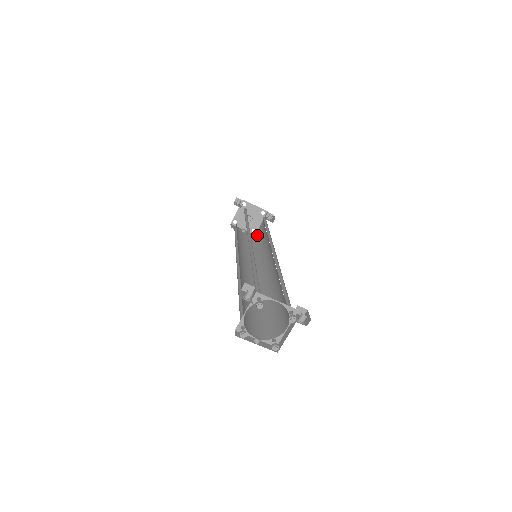
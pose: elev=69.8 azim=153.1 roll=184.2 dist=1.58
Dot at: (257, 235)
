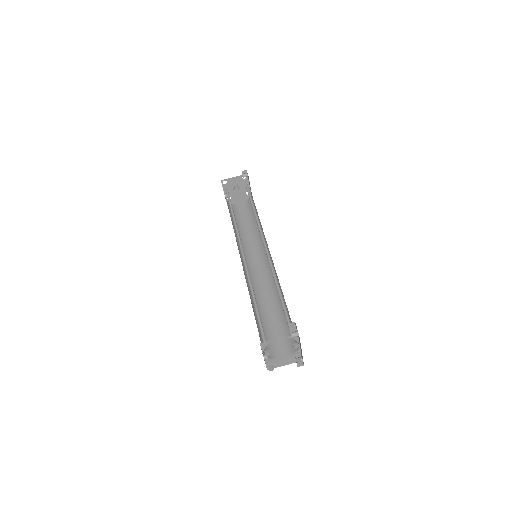
Dot at: (236, 210)
